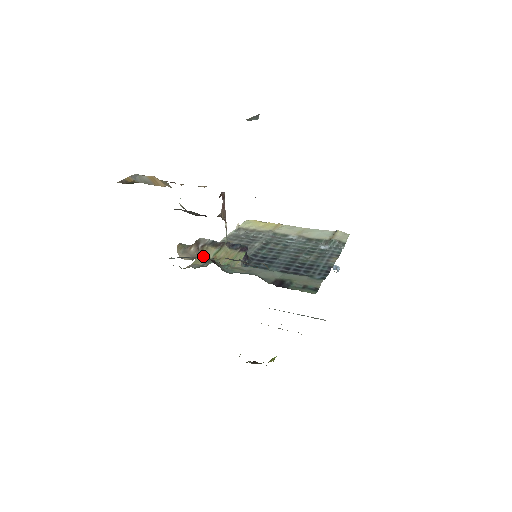
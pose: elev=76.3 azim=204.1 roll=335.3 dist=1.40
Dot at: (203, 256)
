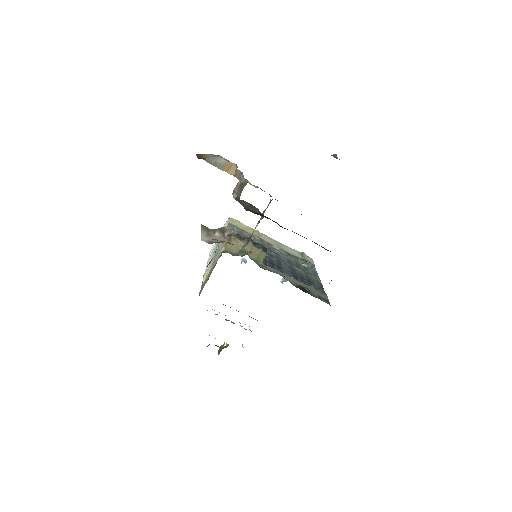
Dot at: (233, 245)
